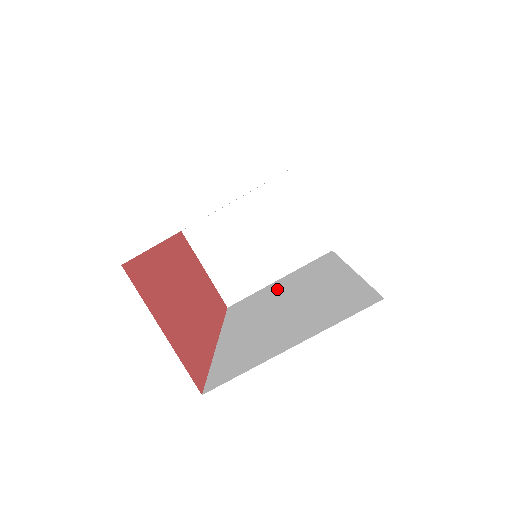
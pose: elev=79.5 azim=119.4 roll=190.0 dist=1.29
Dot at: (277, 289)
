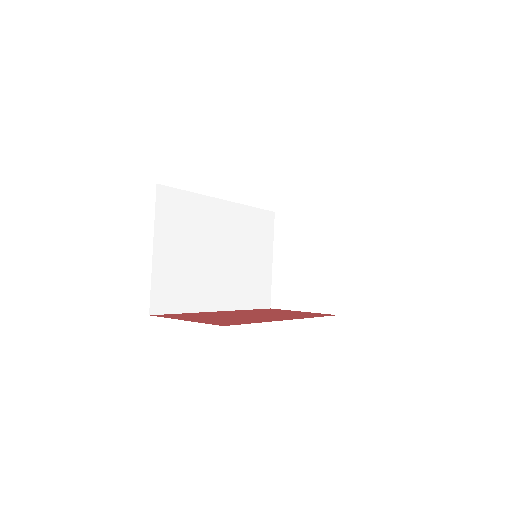
Dot at: occluded
